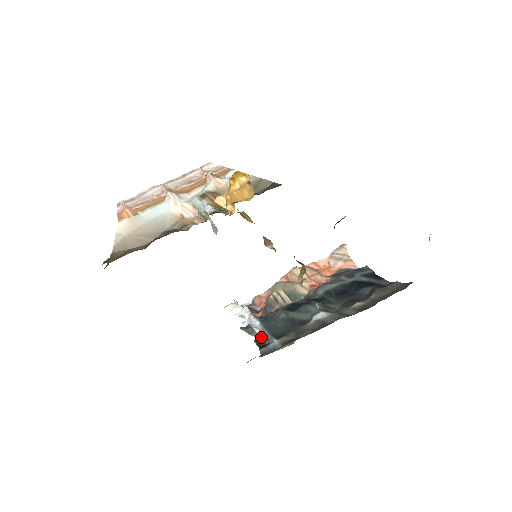
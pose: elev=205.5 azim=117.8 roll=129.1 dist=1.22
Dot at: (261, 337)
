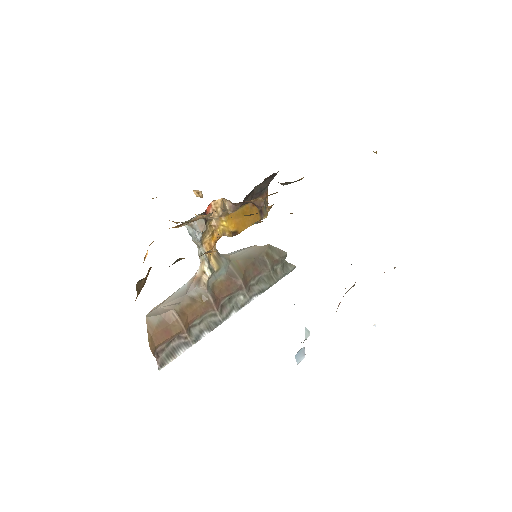
Dot at: occluded
